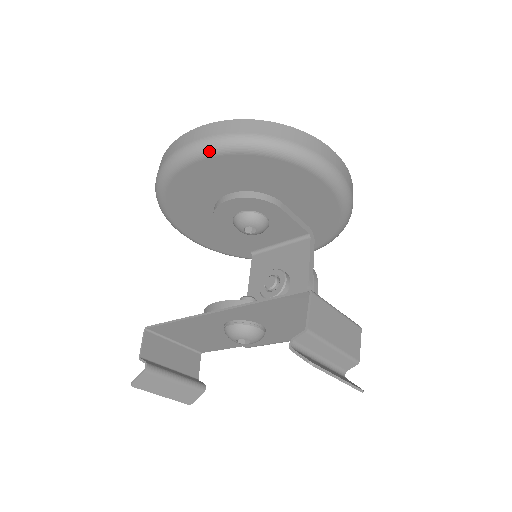
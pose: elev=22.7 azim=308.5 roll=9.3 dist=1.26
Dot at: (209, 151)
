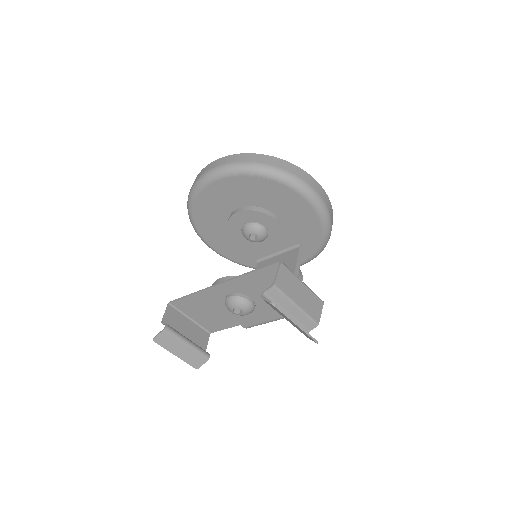
Dot at: (224, 173)
